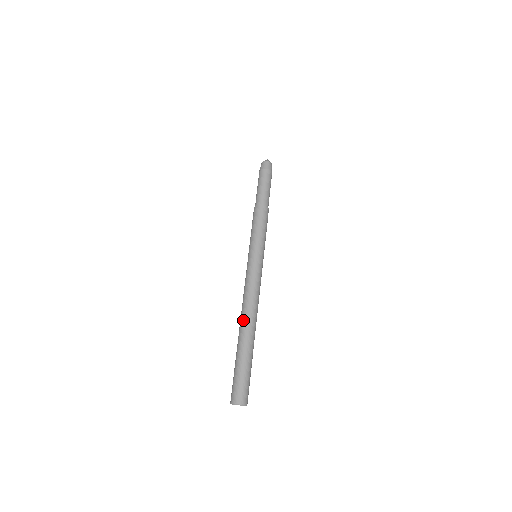
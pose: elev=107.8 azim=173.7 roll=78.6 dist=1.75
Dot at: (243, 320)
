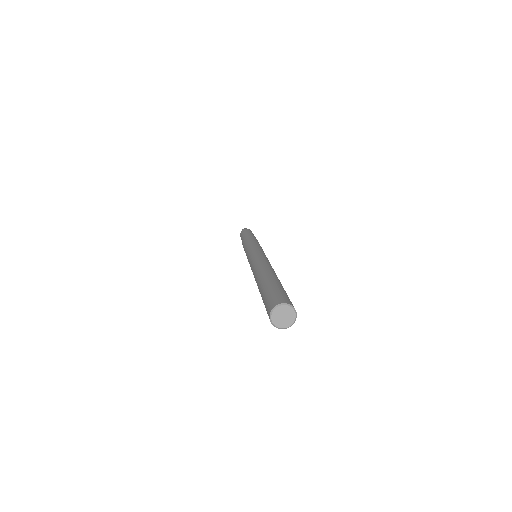
Dot at: (255, 276)
